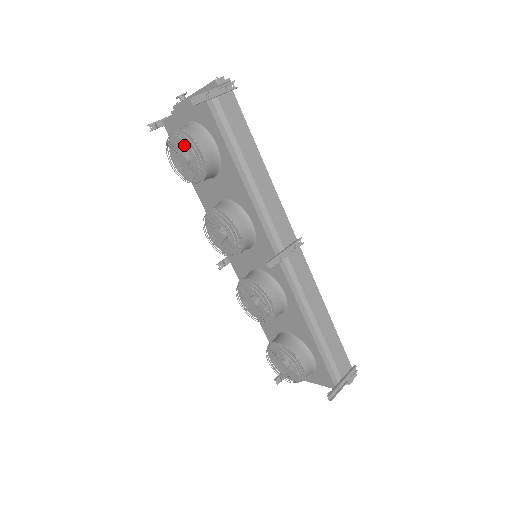
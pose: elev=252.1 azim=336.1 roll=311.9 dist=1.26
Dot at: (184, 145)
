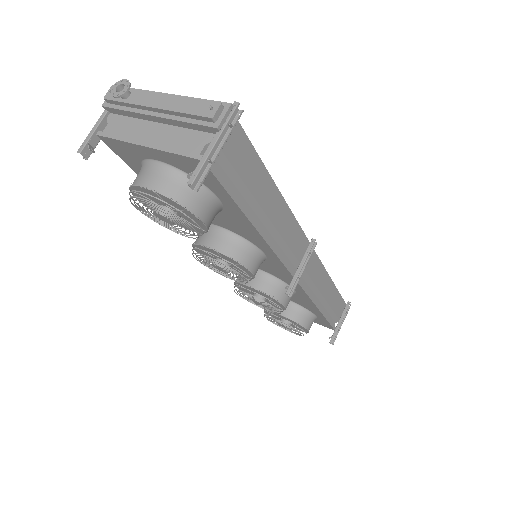
Dot at: (165, 203)
